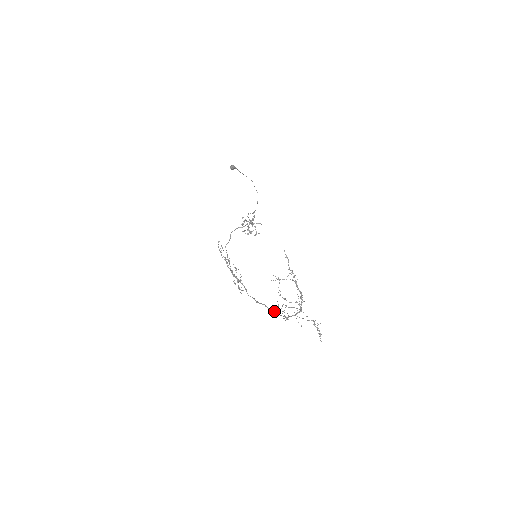
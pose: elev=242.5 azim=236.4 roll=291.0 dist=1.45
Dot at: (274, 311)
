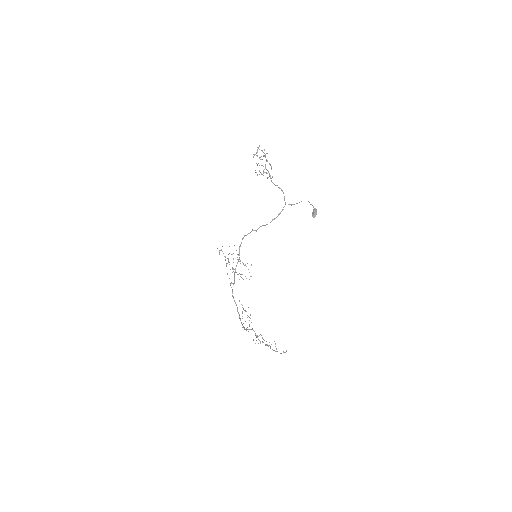
Dot at: occluded
